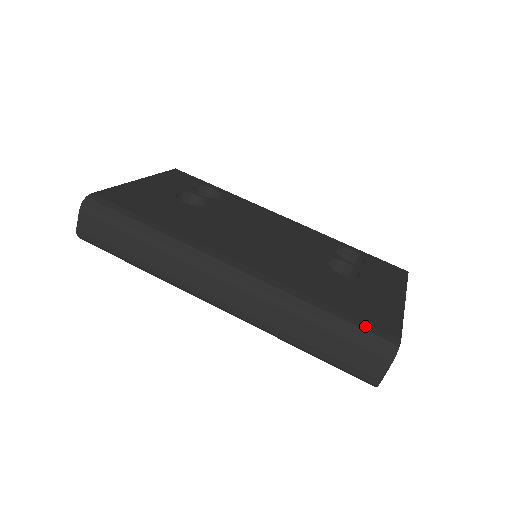
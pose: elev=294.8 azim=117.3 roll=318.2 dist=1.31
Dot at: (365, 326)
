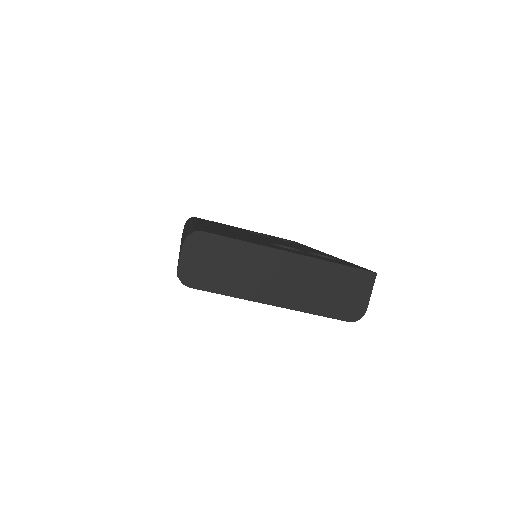
Dot at: (199, 229)
